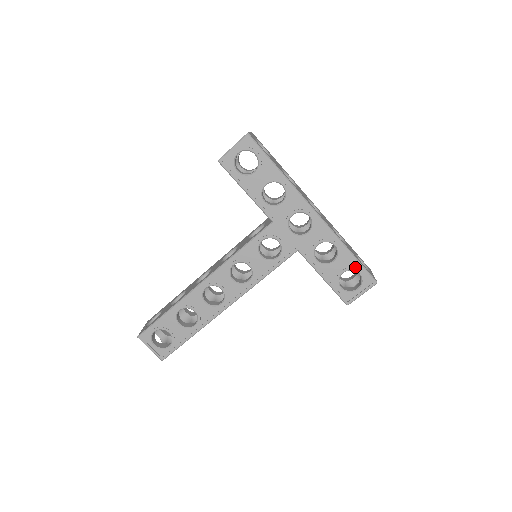
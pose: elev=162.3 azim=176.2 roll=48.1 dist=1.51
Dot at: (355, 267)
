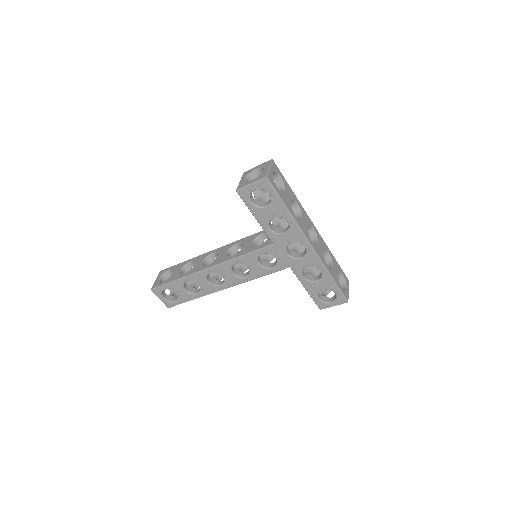
Dot at: (333, 288)
